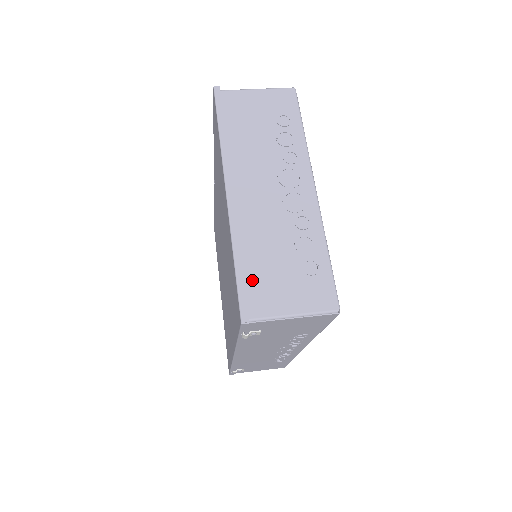
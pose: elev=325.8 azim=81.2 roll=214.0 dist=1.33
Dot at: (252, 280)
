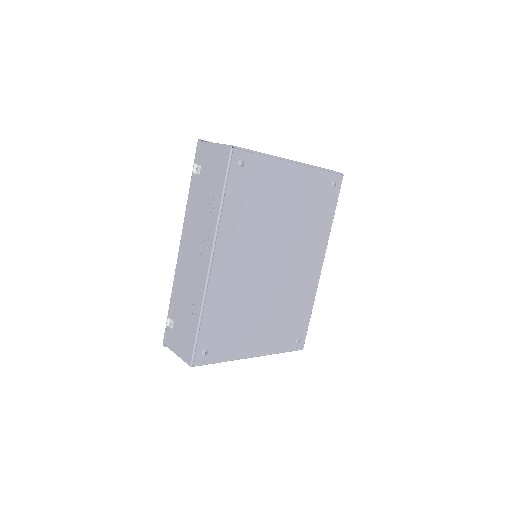
Dot at: occluded
